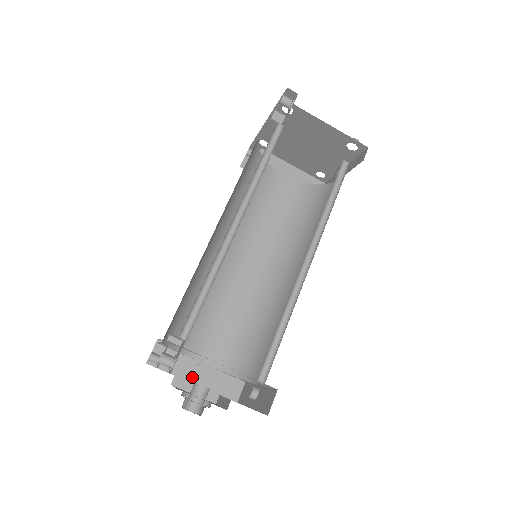
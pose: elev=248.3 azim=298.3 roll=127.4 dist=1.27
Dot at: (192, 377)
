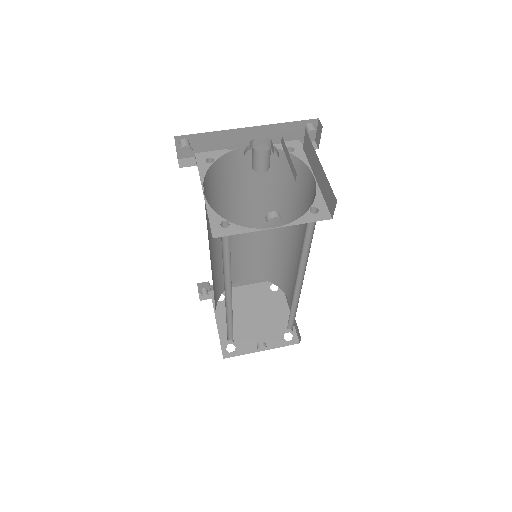
Dot at: occluded
